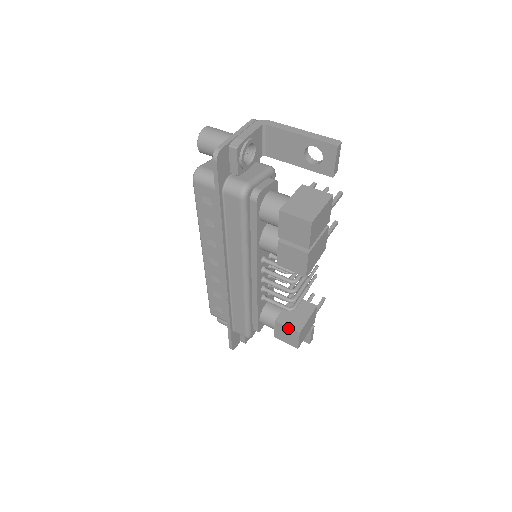
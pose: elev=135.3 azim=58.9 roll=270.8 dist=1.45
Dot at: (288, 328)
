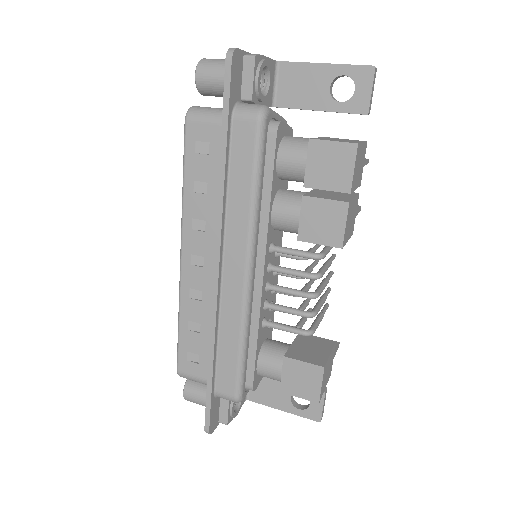
Dot at: (305, 364)
